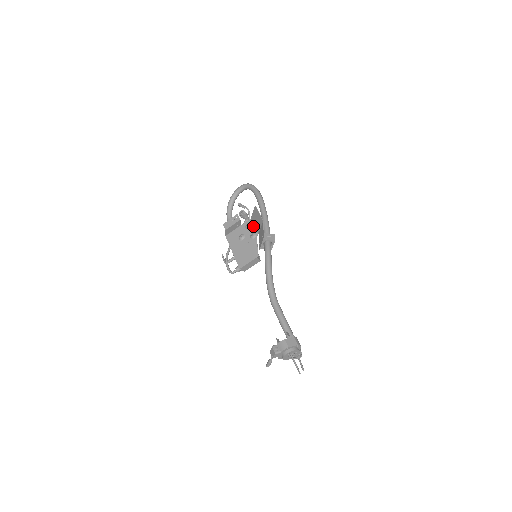
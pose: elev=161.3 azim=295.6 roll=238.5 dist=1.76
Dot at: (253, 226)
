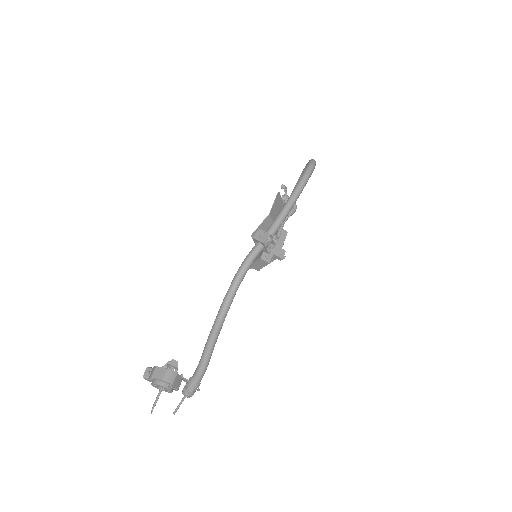
Dot at: occluded
